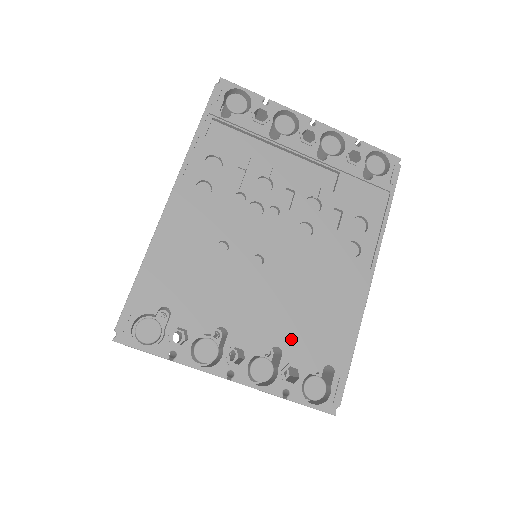
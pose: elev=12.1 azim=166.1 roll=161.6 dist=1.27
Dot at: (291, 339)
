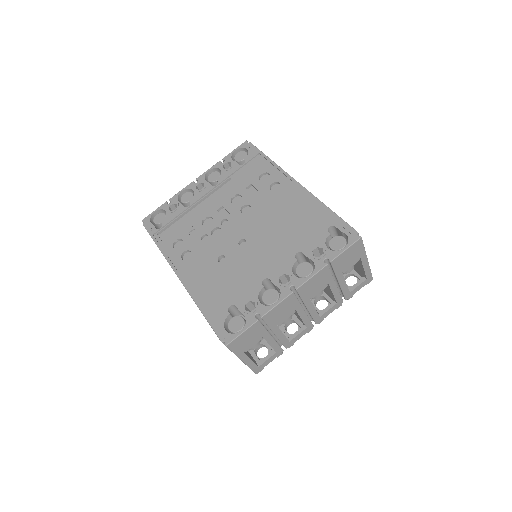
Dot at: (298, 244)
